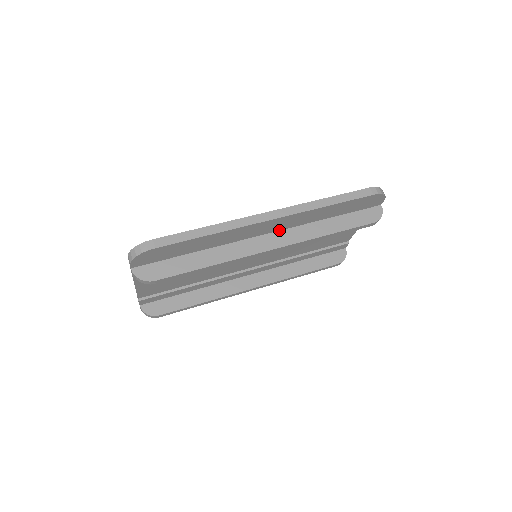
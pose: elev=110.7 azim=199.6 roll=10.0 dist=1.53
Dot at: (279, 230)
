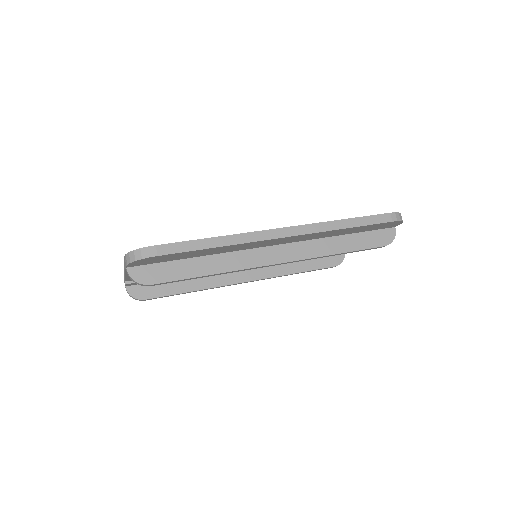
Dot at: (288, 242)
